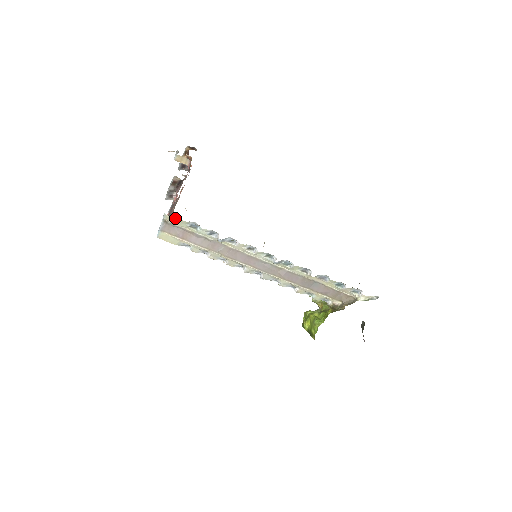
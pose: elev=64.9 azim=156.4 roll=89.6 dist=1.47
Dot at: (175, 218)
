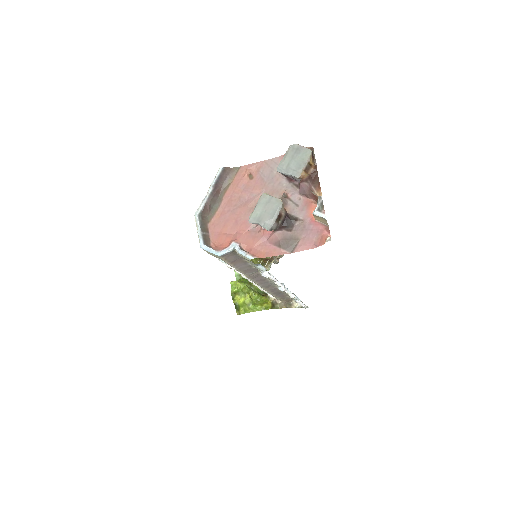
Dot at: occluded
